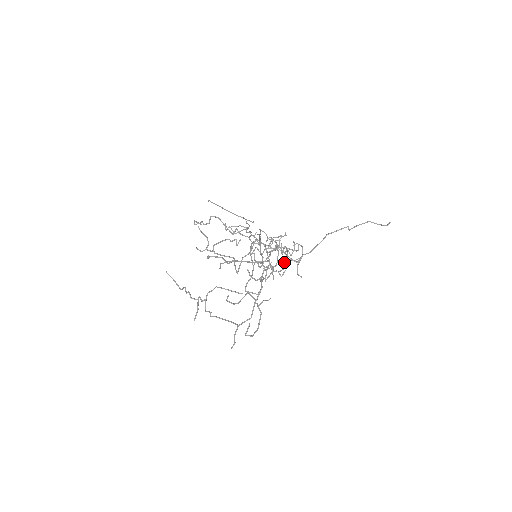
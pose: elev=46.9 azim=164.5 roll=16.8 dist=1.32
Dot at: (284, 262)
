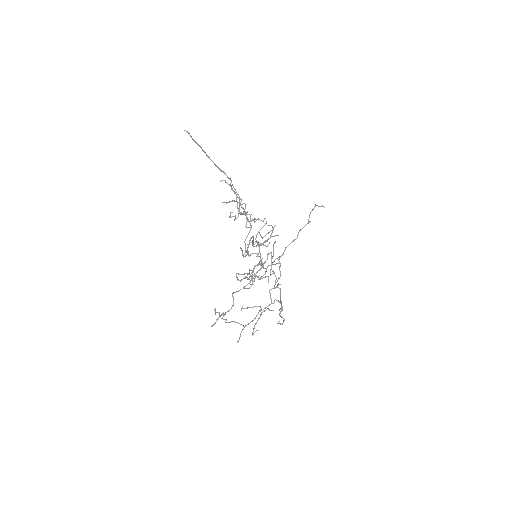
Dot at: occluded
